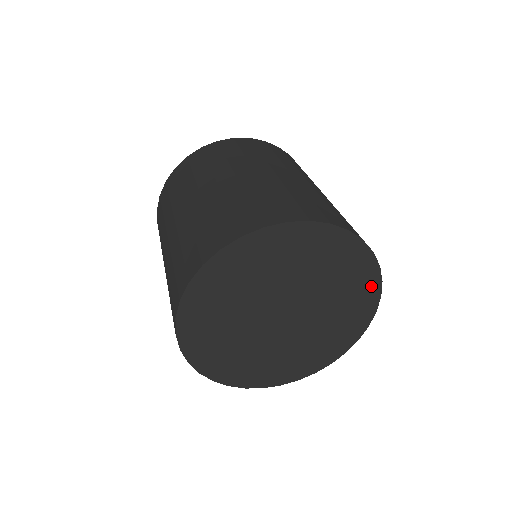
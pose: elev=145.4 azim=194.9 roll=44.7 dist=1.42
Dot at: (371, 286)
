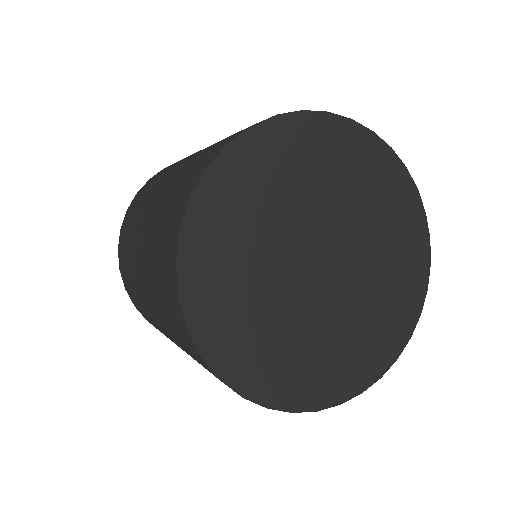
Dot at: (389, 350)
